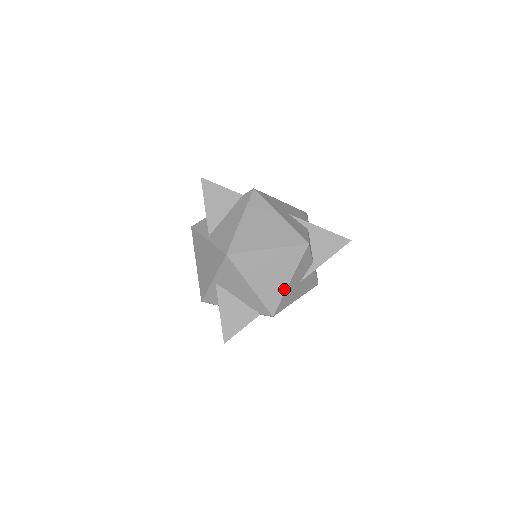
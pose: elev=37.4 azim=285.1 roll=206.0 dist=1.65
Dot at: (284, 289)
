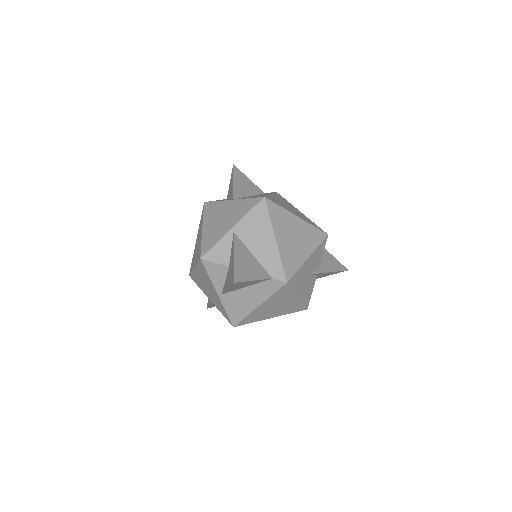
Dot at: (302, 261)
